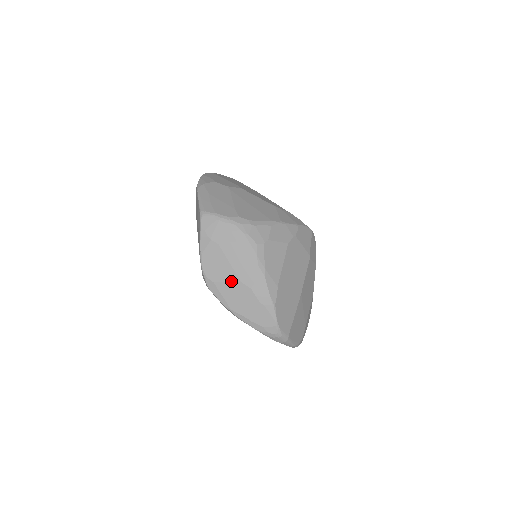
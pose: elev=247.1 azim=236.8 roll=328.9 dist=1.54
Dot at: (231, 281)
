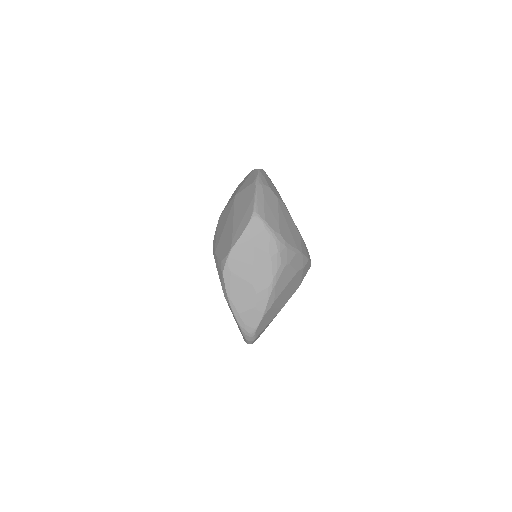
Dot at: (245, 279)
